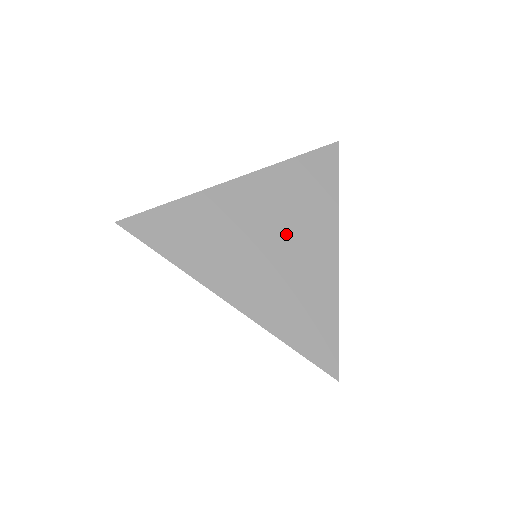
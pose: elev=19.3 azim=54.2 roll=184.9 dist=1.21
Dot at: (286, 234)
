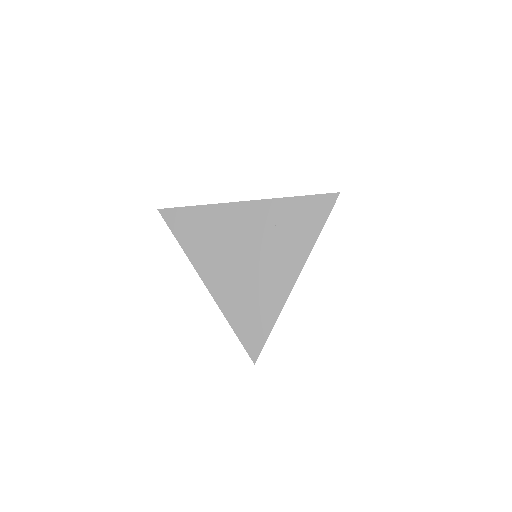
Dot at: occluded
